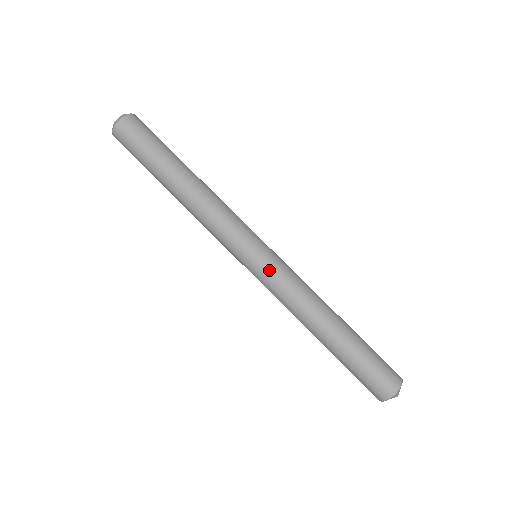
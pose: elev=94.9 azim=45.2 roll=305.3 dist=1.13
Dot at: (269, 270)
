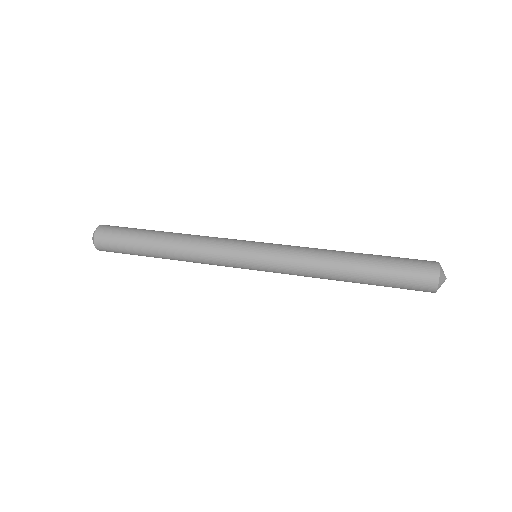
Dot at: (273, 246)
